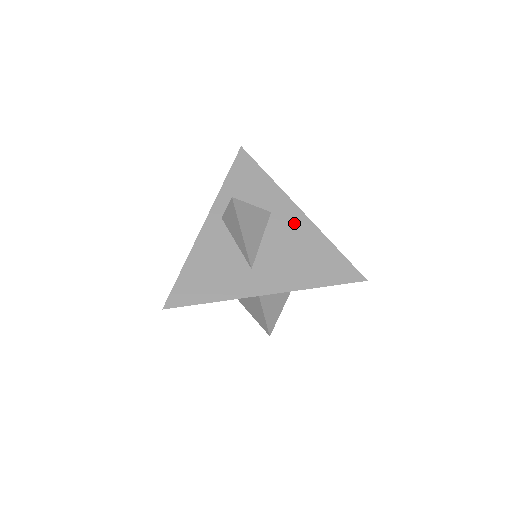
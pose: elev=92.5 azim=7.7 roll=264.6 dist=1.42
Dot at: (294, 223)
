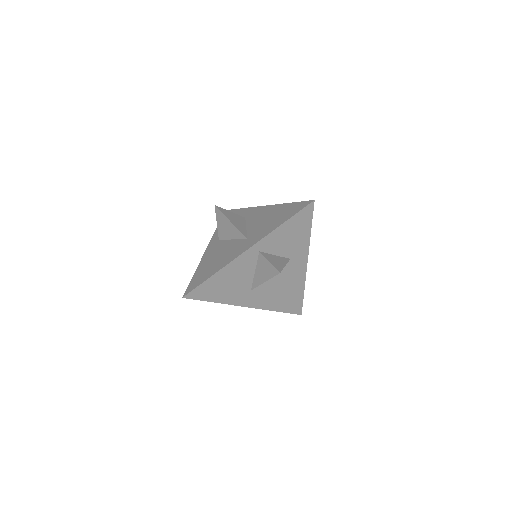
Dot at: (296, 271)
